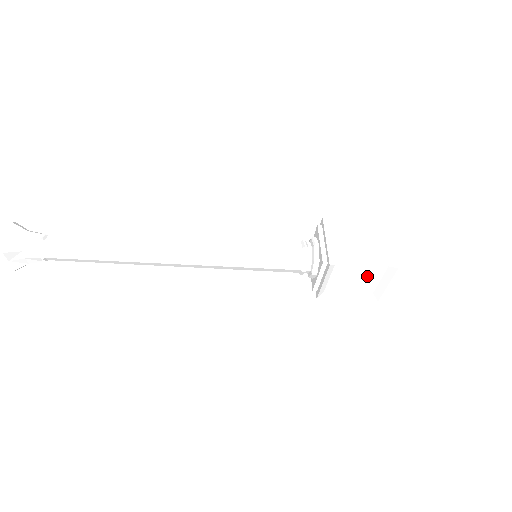
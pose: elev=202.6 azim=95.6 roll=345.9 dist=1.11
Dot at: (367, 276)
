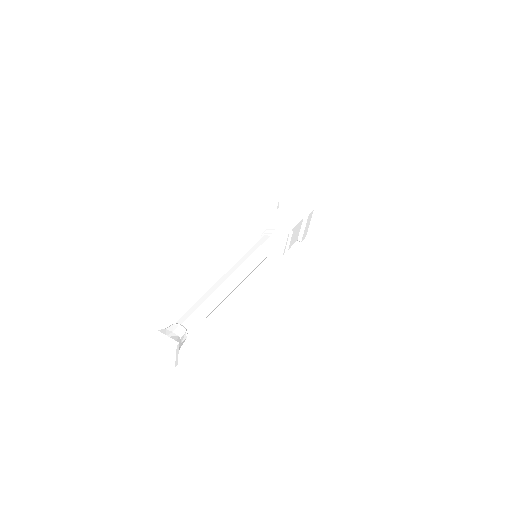
Dot at: occluded
